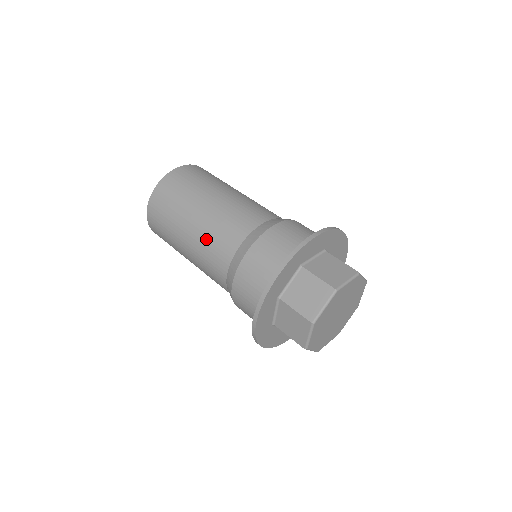
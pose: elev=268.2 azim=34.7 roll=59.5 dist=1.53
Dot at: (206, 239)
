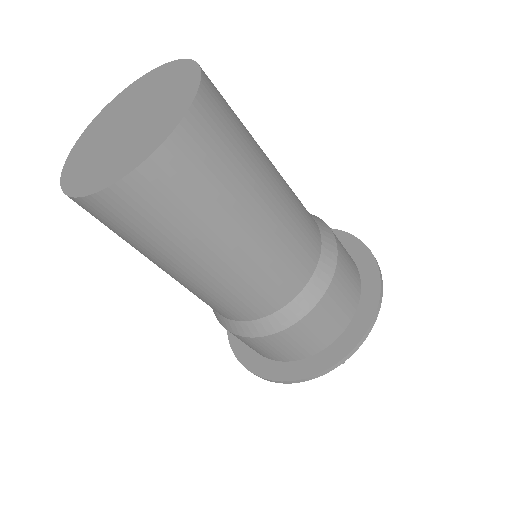
Dot at: (206, 294)
